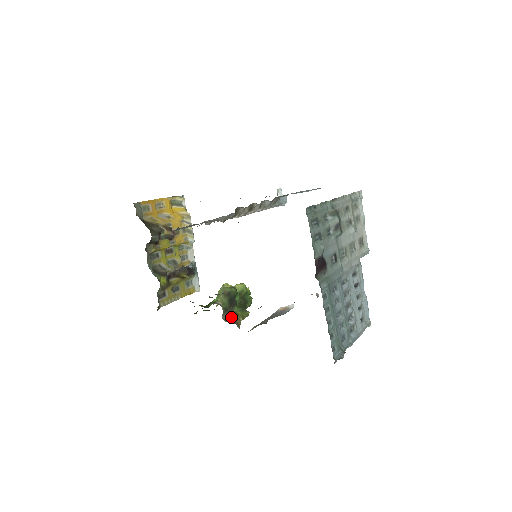
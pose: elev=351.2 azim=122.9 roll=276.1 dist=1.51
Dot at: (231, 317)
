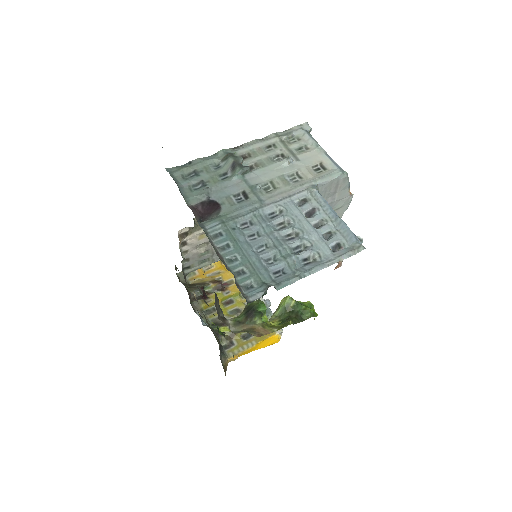
Dot at: (249, 328)
